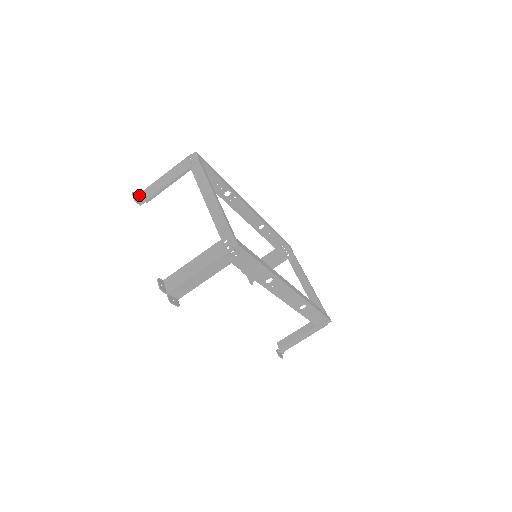
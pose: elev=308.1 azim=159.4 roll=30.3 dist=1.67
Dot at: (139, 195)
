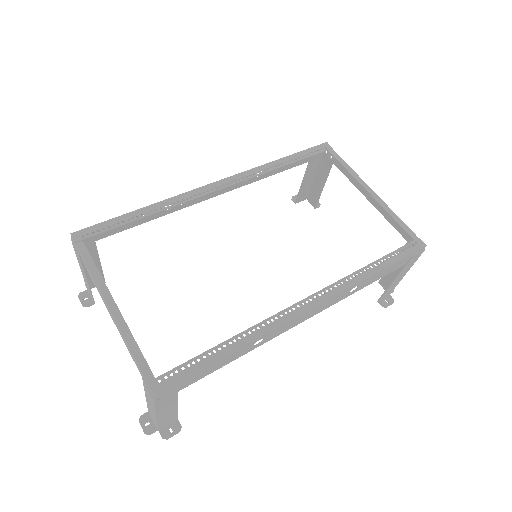
Dot at: (87, 290)
